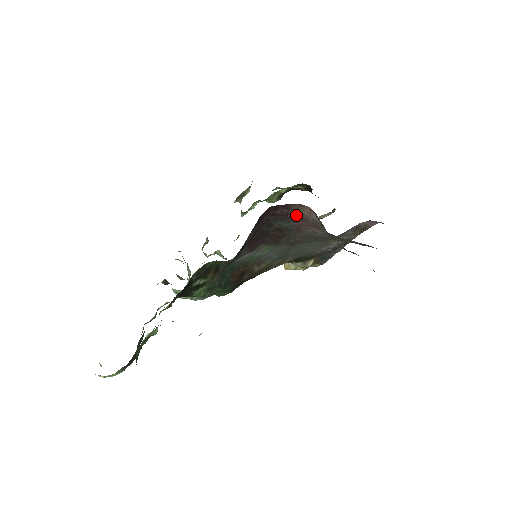
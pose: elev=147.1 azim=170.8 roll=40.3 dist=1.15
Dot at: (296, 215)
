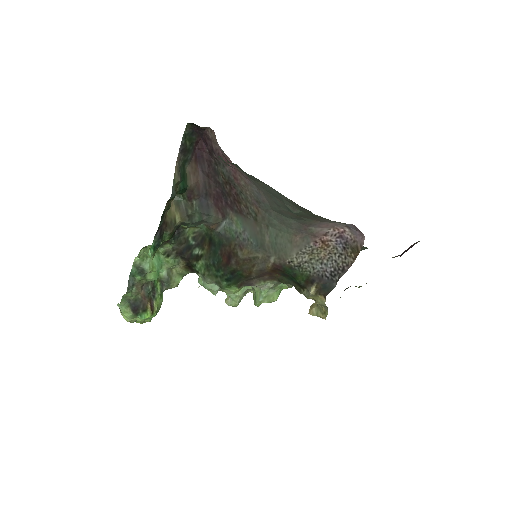
Dot at: (215, 147)
